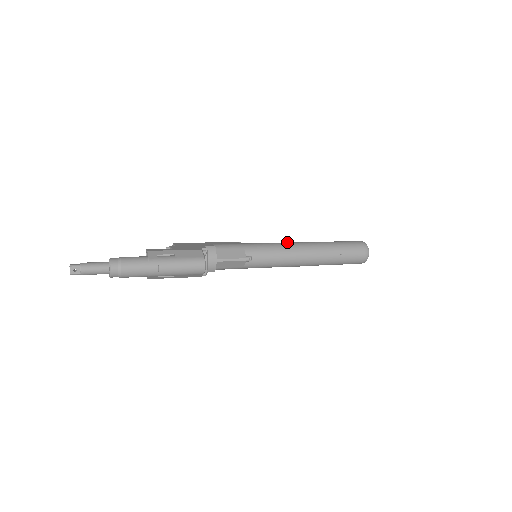
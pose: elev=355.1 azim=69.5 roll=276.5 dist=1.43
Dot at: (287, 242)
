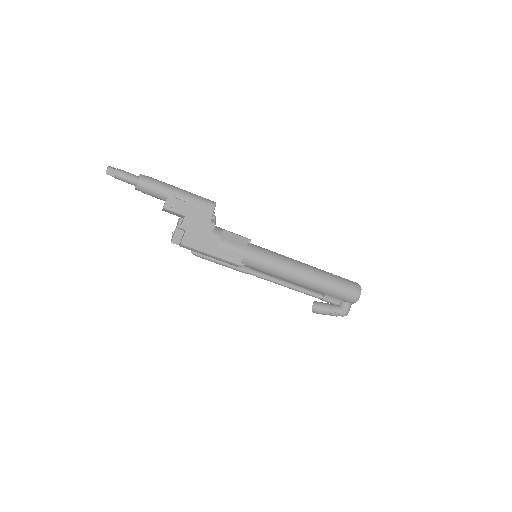
Dot at: occluded
